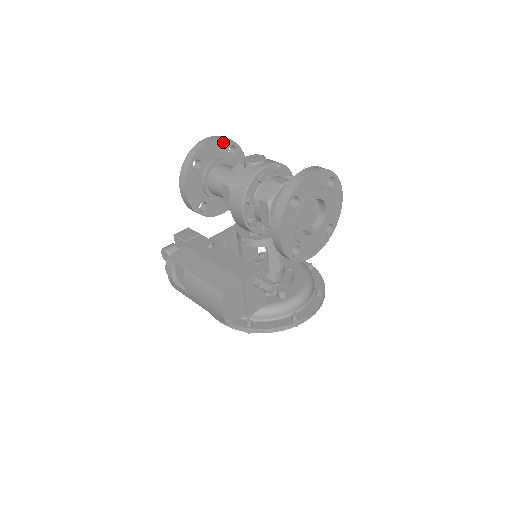
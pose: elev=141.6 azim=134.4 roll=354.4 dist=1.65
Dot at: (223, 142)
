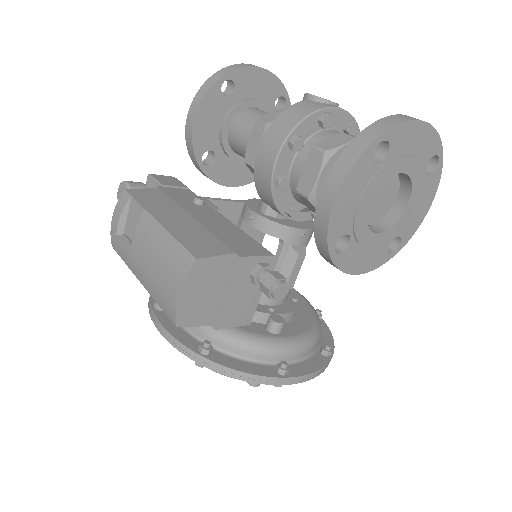
Dot at: (275, 83)
